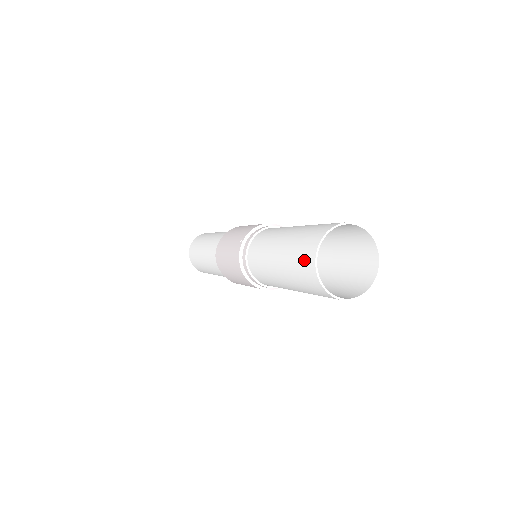
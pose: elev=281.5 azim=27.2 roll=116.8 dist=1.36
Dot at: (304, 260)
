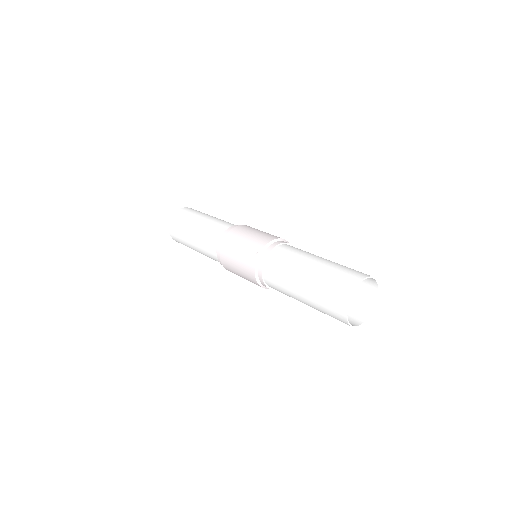
Dot at: (335, 300)
